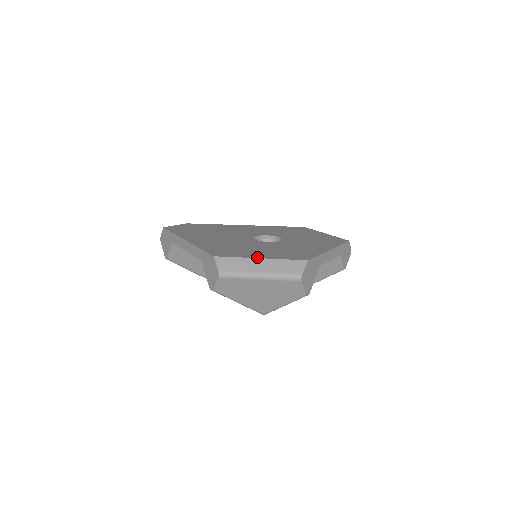
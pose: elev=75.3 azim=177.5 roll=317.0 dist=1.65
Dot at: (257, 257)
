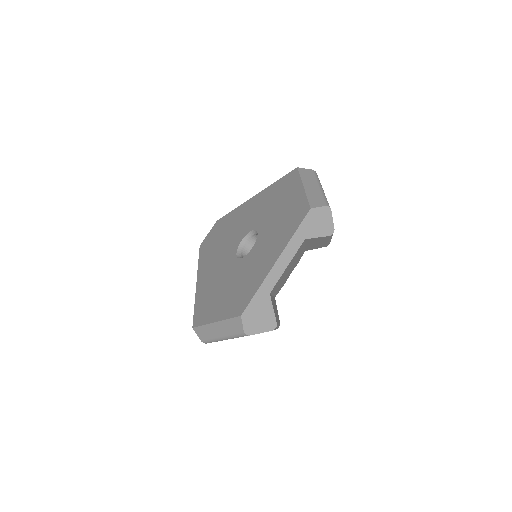
Dot at: (213, 320)
